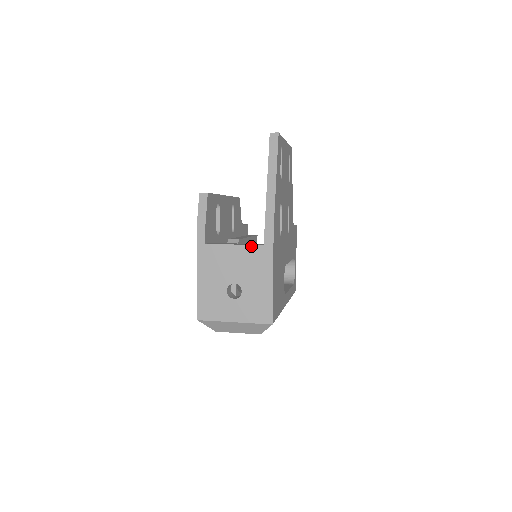
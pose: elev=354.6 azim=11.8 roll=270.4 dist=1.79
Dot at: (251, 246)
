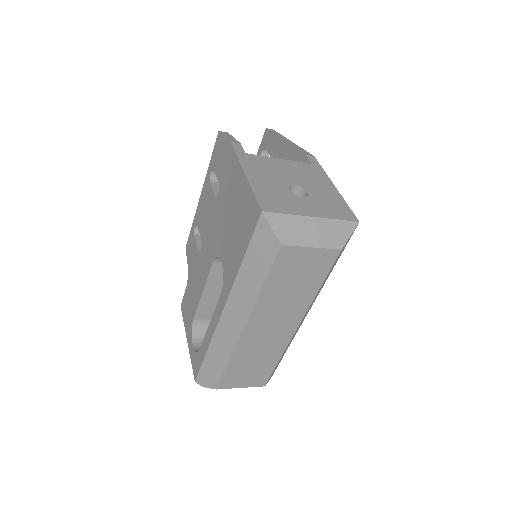
Dot at: (298, 162)
